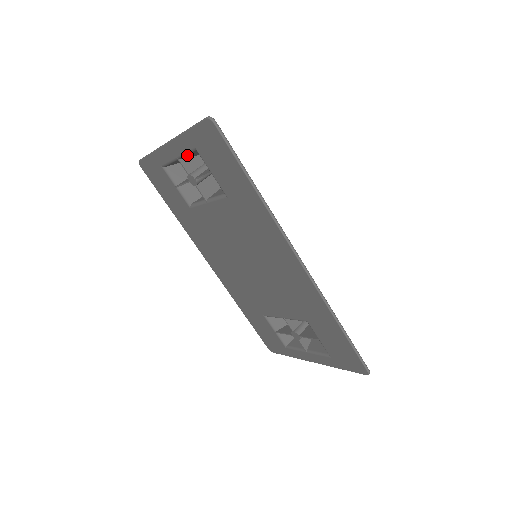
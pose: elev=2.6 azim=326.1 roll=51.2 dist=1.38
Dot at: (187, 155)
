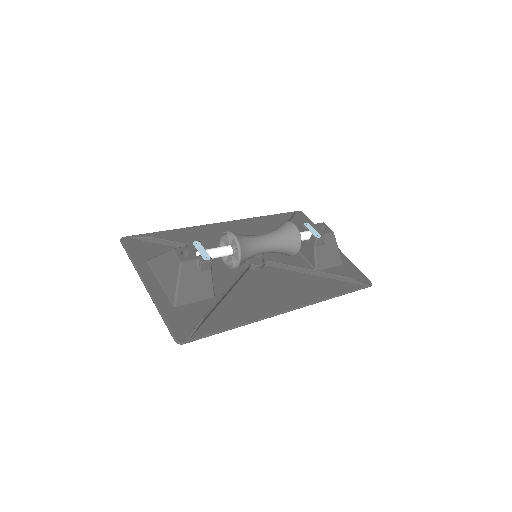
Dot at: (167, 291)
